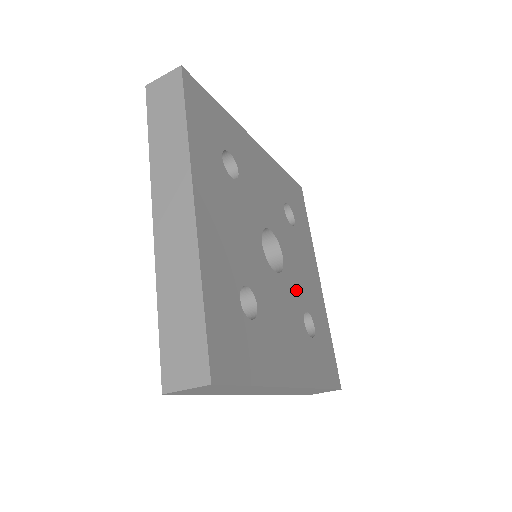
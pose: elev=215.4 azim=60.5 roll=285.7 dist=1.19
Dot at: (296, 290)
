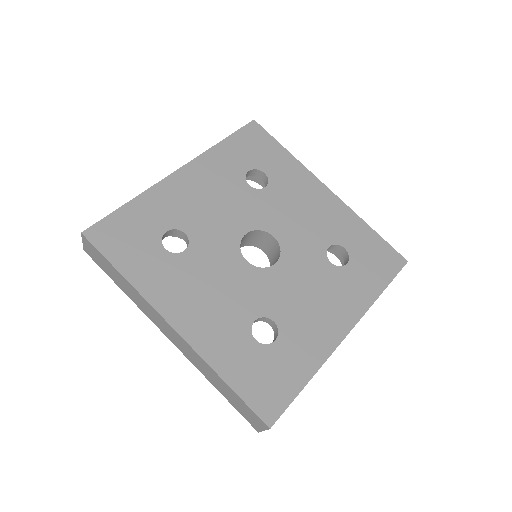
Dot at: (306, 245)
